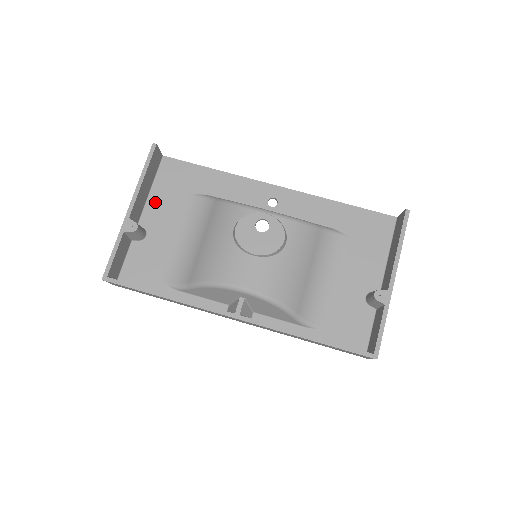
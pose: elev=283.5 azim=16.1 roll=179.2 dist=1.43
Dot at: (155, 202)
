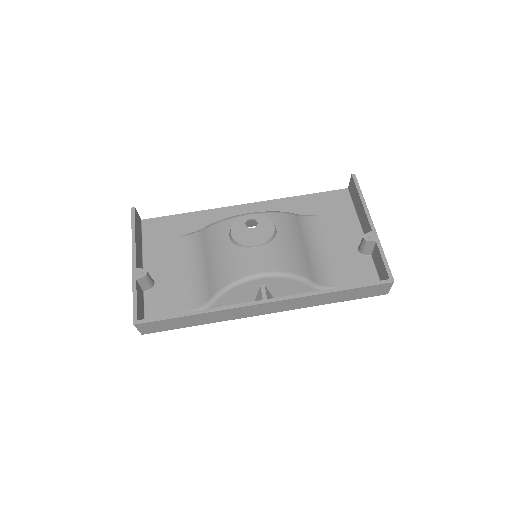
Dot at: (150, 255)
